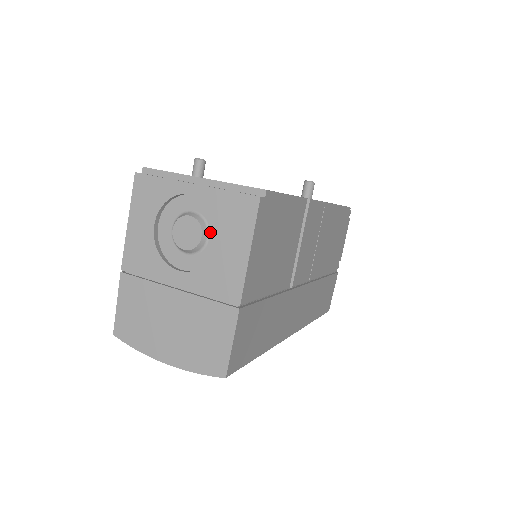
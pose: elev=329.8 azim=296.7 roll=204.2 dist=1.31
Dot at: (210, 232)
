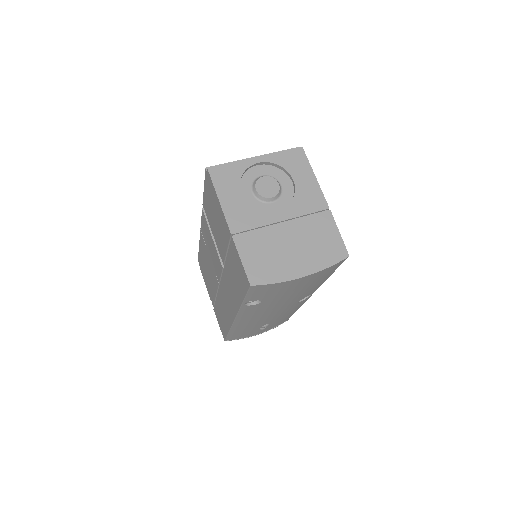
Dot at: (280, 182)
